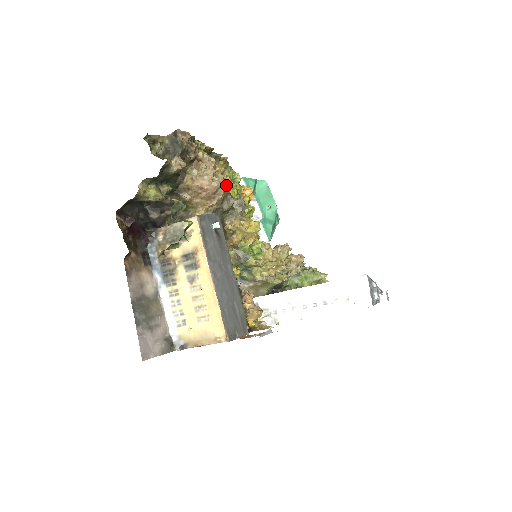
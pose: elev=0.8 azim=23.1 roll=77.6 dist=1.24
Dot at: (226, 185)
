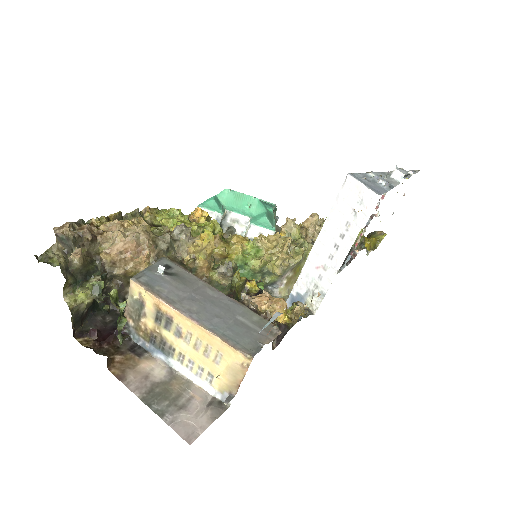
Dot at: (143, 230)
